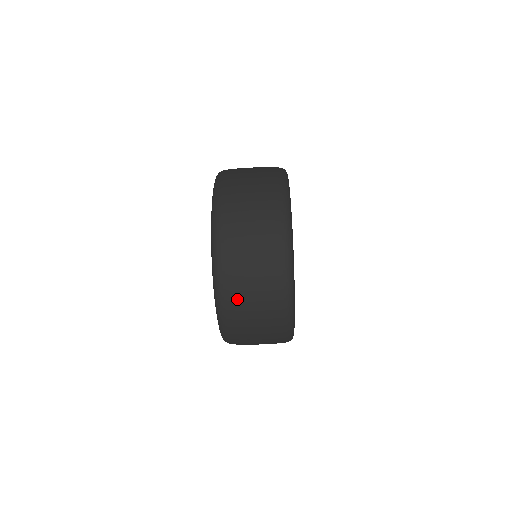
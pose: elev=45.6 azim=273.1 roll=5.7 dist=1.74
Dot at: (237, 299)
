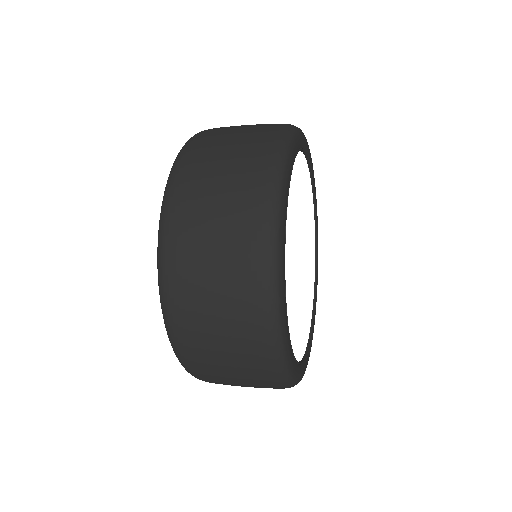
Dot at: occluded
